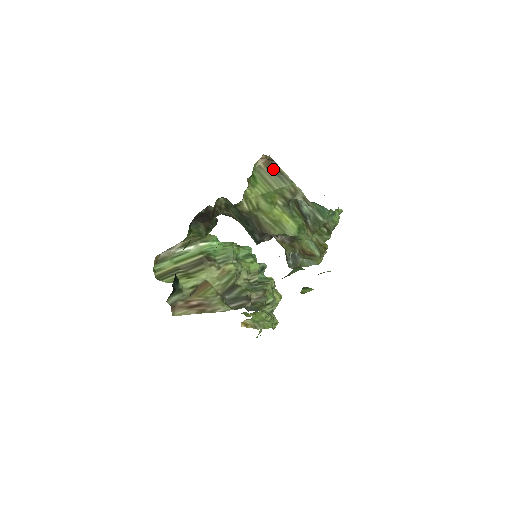
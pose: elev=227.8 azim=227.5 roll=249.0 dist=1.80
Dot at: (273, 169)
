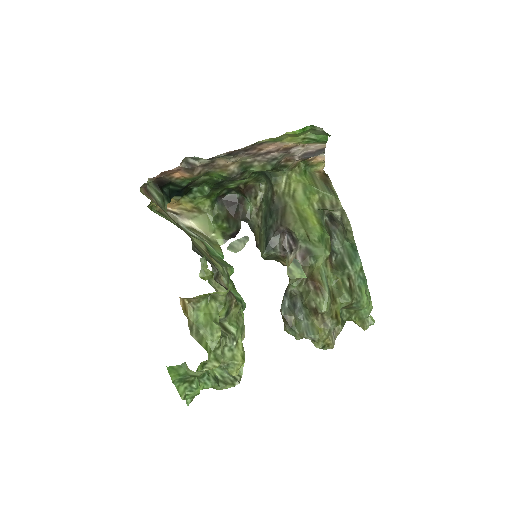
Dot at: (325, 182)
